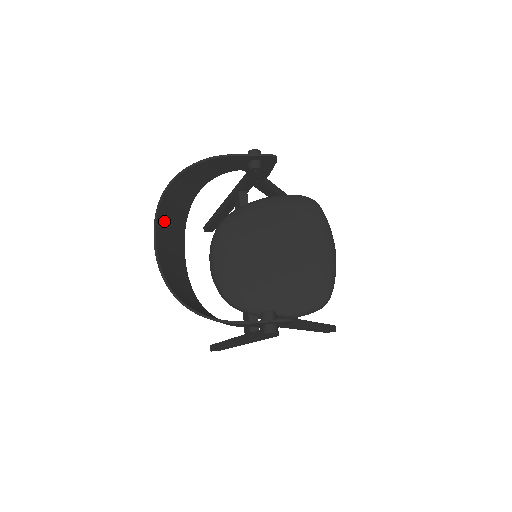
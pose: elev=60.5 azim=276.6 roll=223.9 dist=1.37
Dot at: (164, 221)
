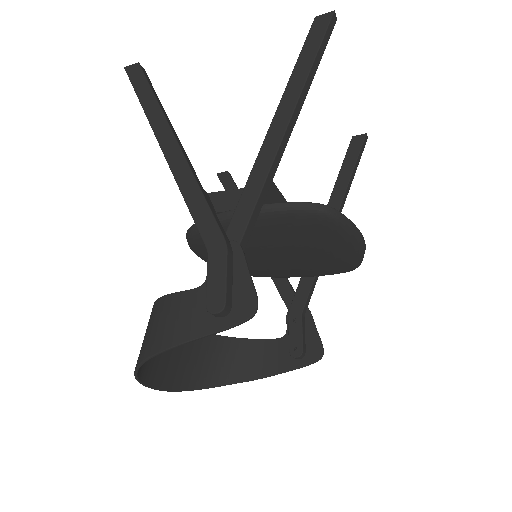
Dot at: (153, 370)
